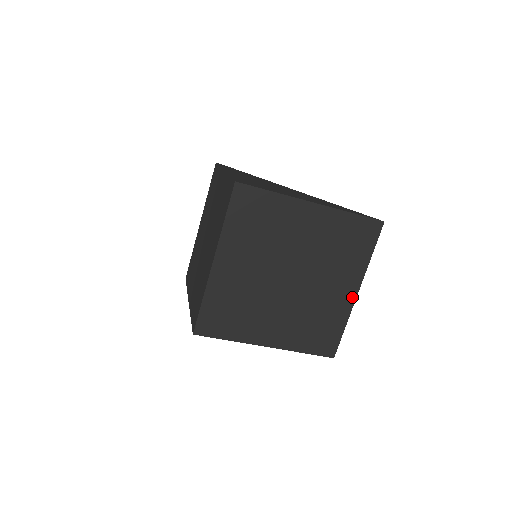
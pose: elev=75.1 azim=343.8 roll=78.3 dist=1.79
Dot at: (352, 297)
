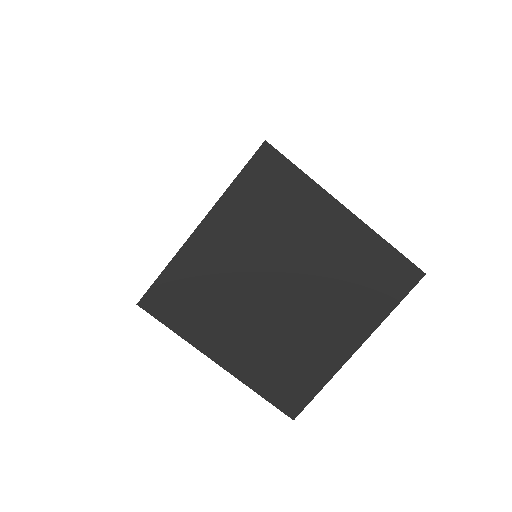
Dot at: (348, 351)
